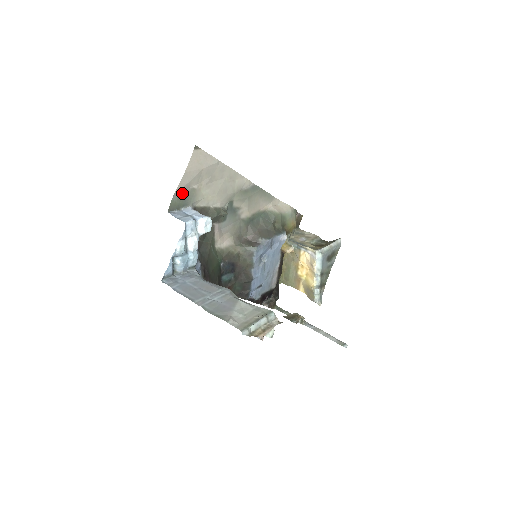
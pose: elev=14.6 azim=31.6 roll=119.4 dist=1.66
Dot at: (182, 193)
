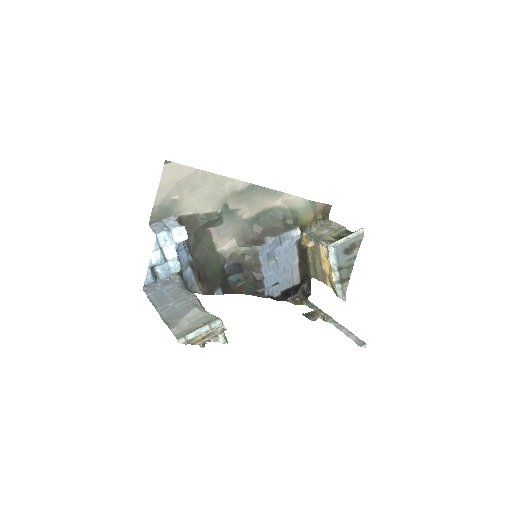
Dot at: (162, 206)
